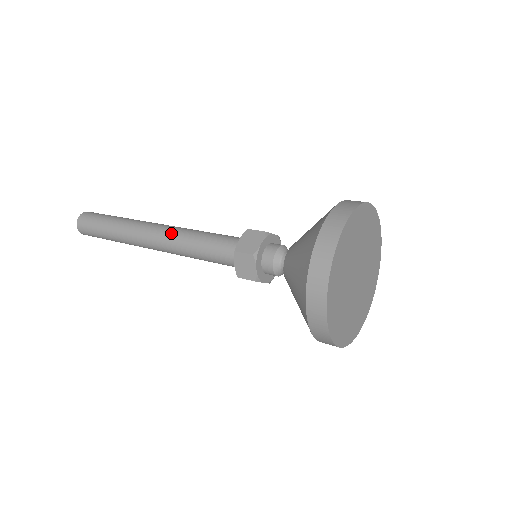
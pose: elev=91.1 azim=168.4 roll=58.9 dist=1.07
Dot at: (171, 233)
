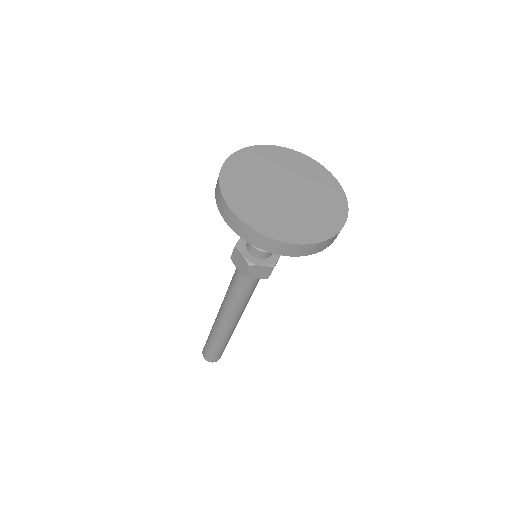
Dot at: occluded
